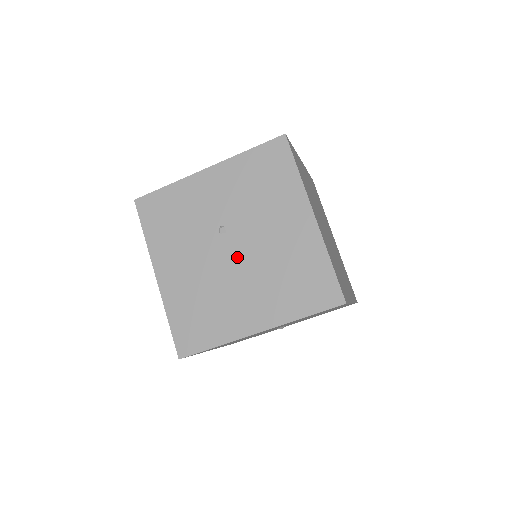
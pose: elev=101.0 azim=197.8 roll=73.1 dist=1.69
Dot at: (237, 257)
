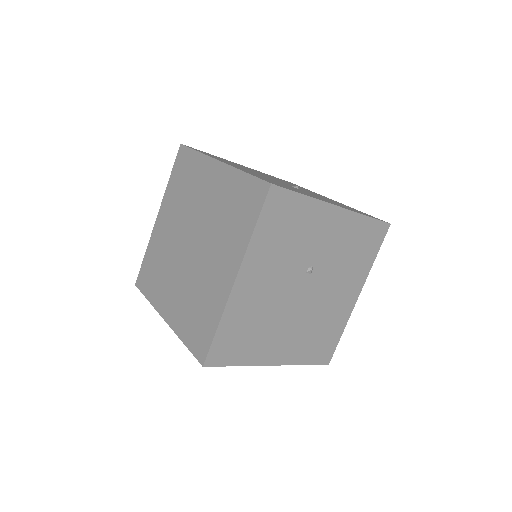
Dot at: (303, 299)
